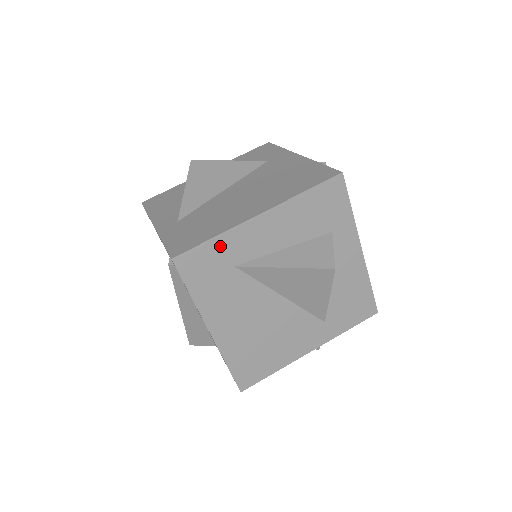
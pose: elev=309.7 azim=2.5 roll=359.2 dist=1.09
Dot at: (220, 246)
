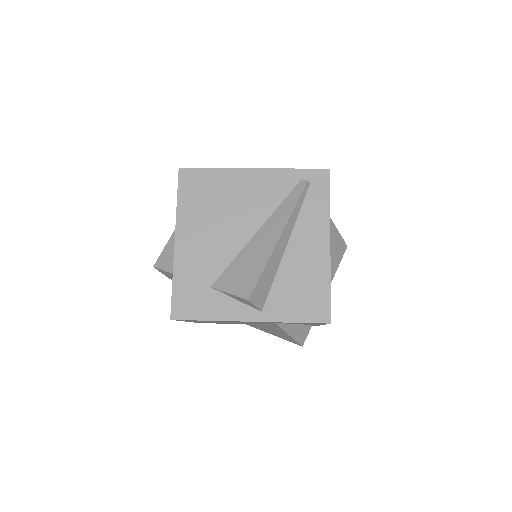
Dot at: occluded
